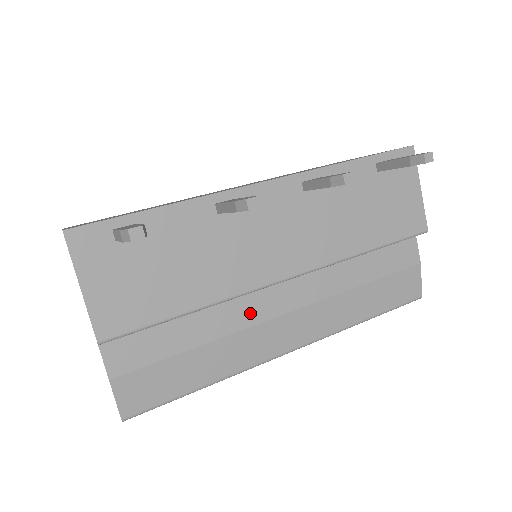
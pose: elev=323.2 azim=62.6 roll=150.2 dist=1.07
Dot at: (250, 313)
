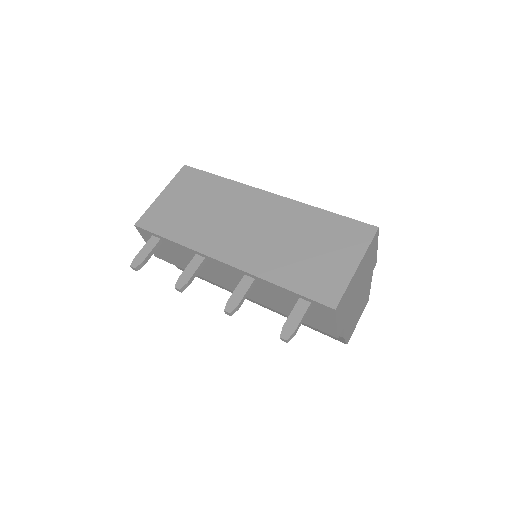
Dot at: occluded
